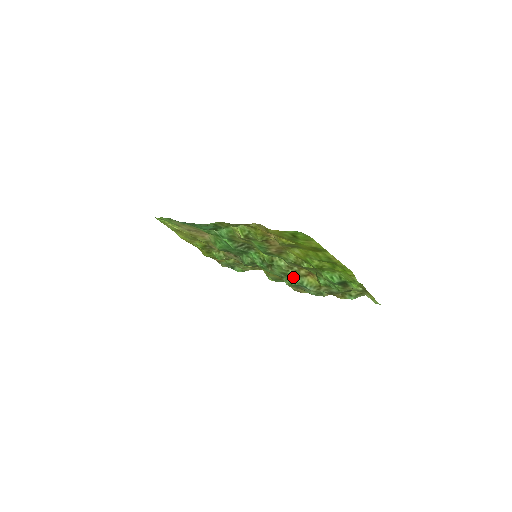
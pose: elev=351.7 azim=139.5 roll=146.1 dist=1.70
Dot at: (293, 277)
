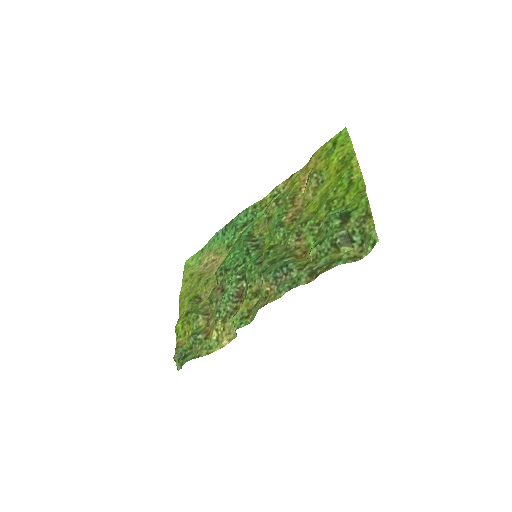
Dot at: (281, 259)
